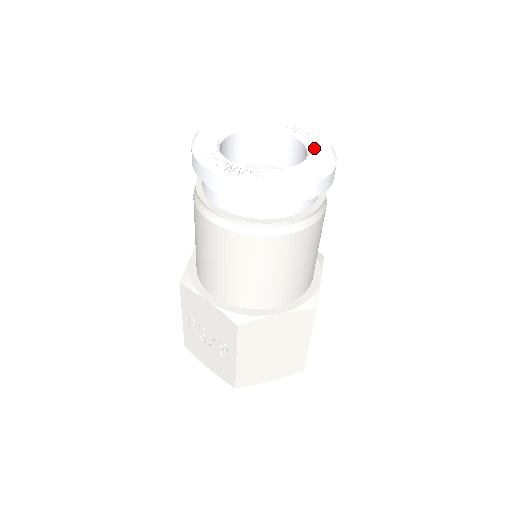
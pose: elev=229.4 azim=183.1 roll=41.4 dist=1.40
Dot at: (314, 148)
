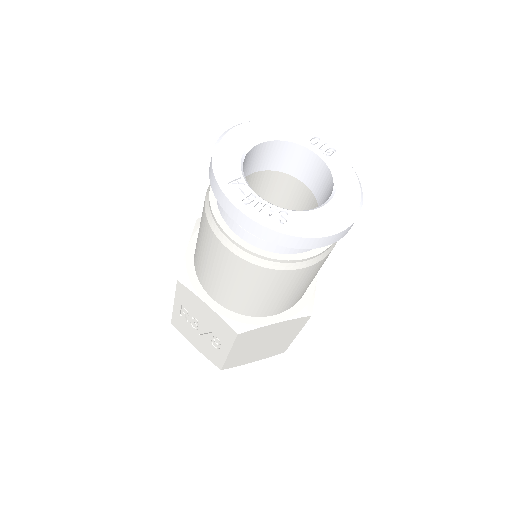
Dot at: (341, 178)
